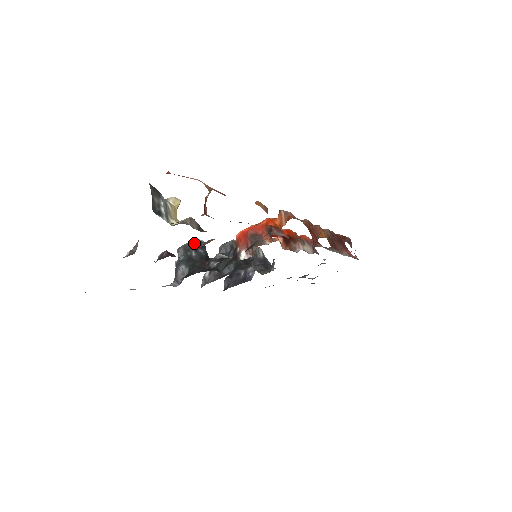
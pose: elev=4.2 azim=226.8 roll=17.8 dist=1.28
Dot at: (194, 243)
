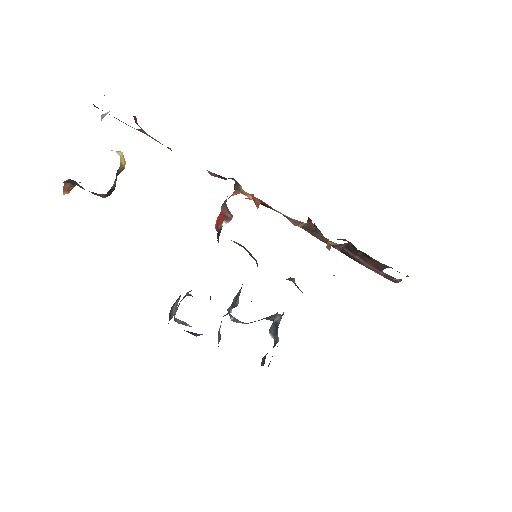
Dot at: (188, 295)
